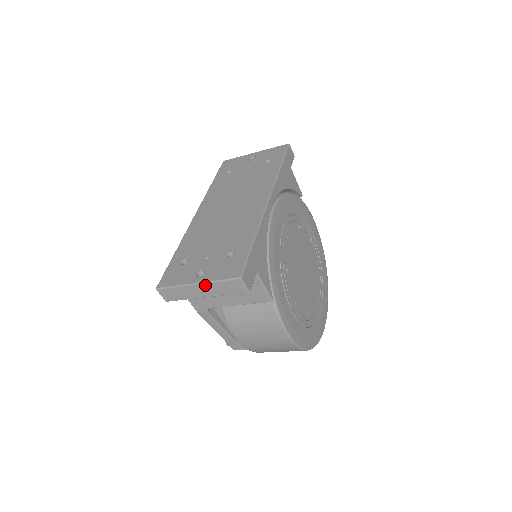
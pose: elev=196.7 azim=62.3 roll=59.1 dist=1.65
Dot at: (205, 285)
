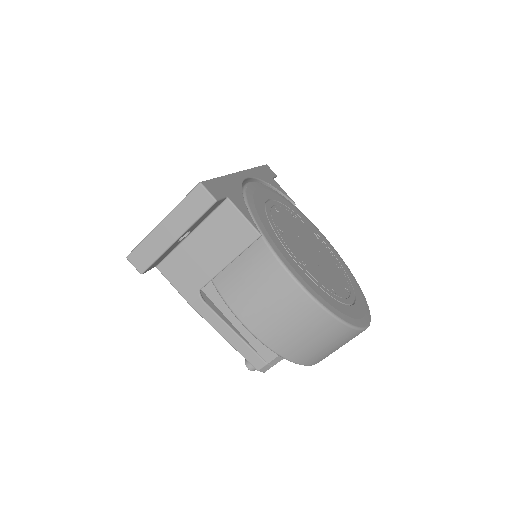
Dot at: (170, 218)
